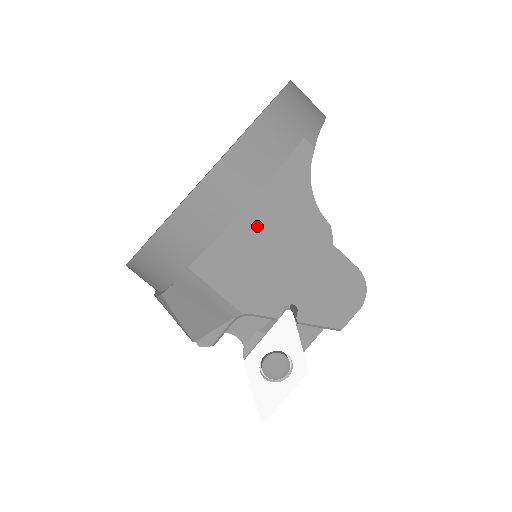
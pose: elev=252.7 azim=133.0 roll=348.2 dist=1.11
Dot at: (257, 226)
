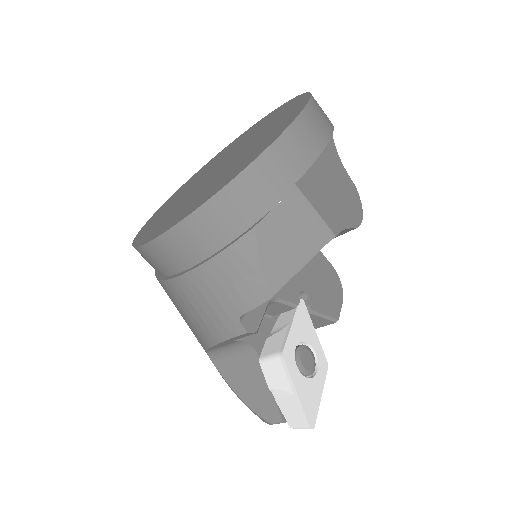
Dot at: (322, 169)
